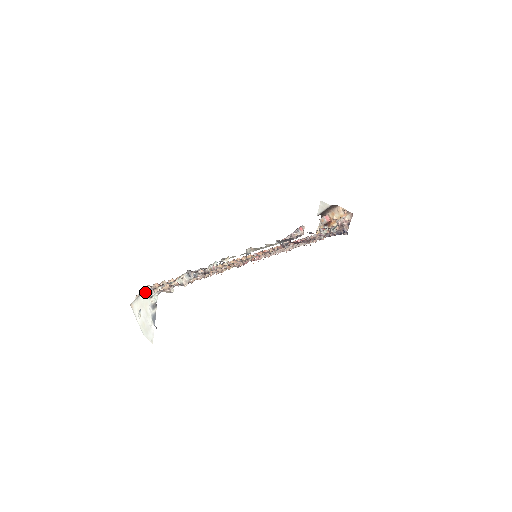
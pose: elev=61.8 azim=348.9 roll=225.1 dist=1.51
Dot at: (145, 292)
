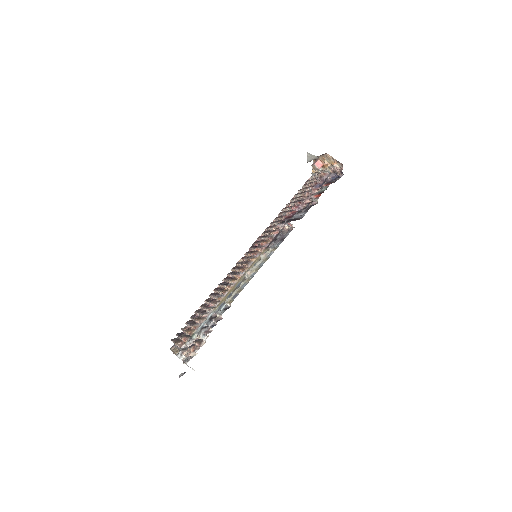
Dot at: (177, 356)
